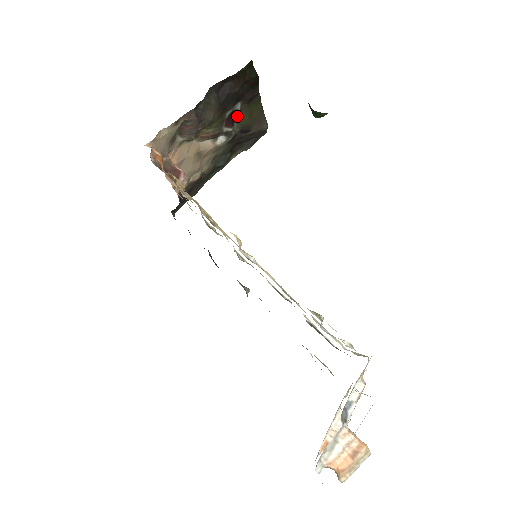
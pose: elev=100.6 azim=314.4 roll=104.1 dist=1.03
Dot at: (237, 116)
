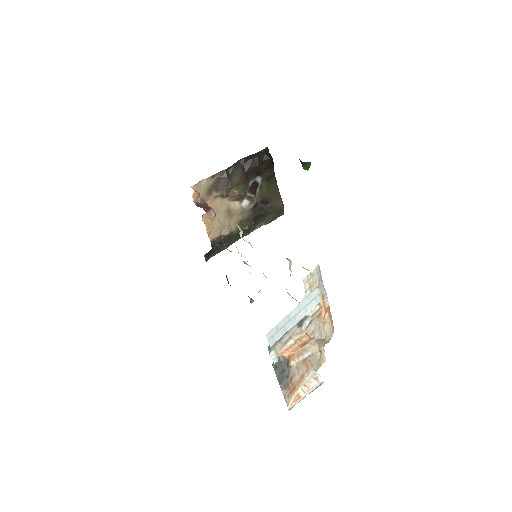
Dot at: (258, 188)
